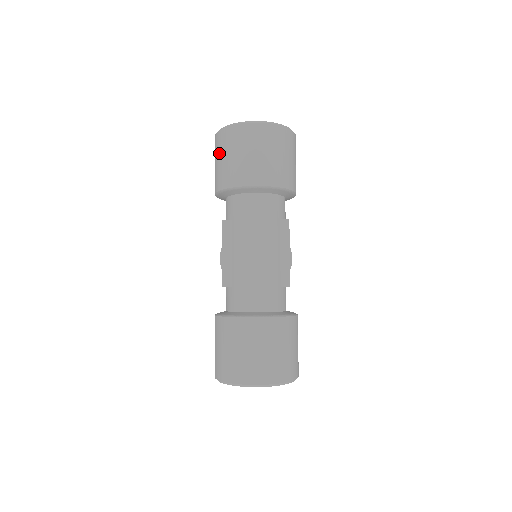
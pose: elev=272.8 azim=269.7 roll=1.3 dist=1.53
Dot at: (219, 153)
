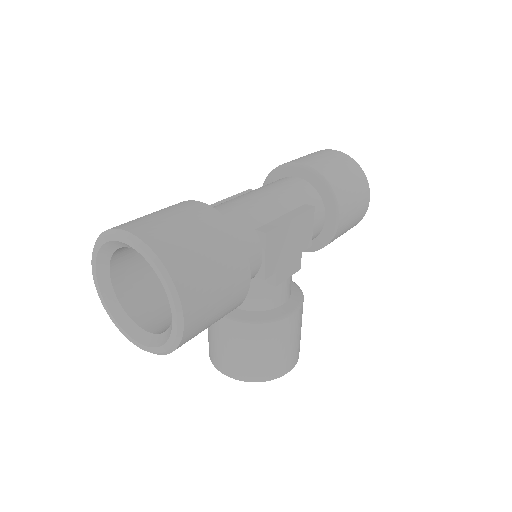
Dot at: occluded
